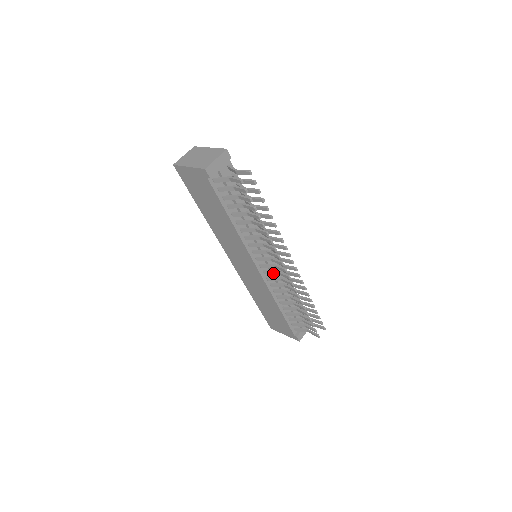
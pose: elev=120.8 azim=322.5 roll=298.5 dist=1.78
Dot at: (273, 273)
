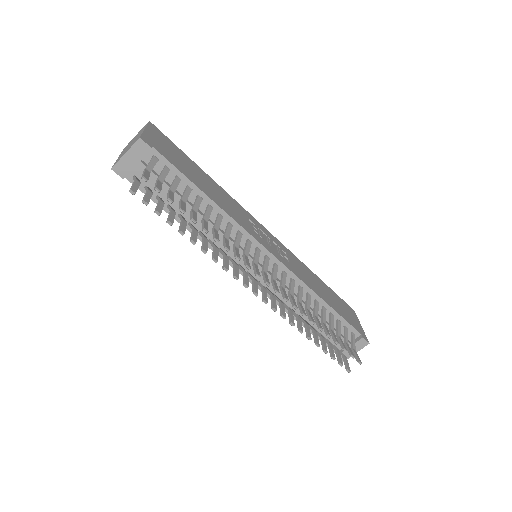
Dot at: occluded
